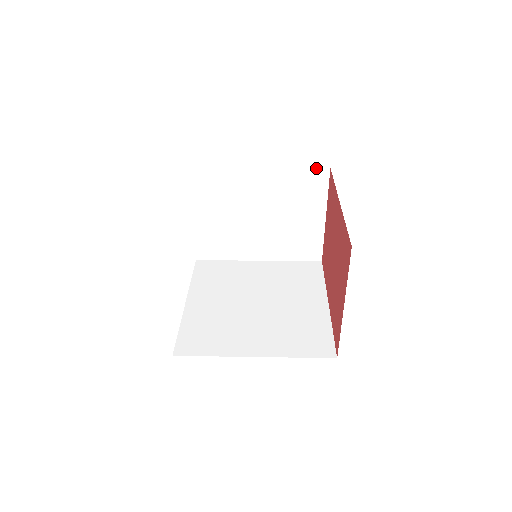
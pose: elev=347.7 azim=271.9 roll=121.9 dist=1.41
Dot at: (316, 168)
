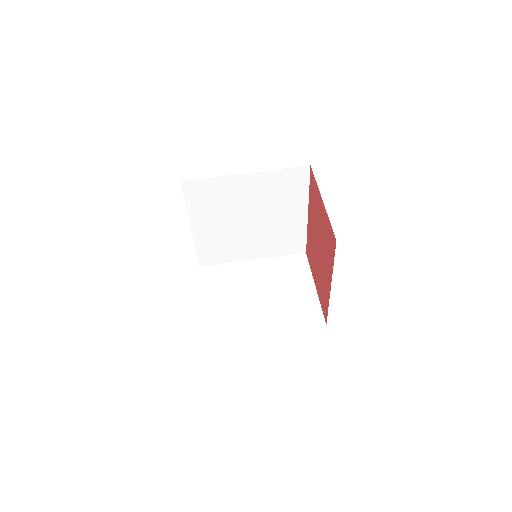
Dot at: occluded
